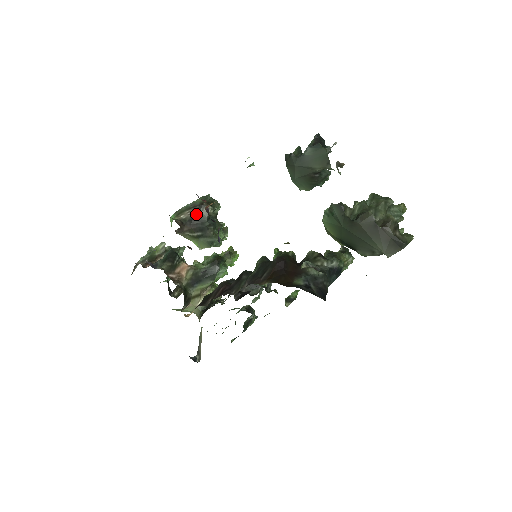
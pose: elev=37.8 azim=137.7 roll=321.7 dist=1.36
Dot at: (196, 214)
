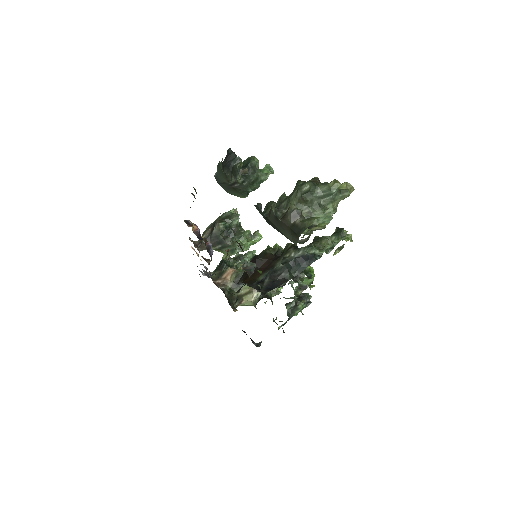
Dot at: (212, 232)
